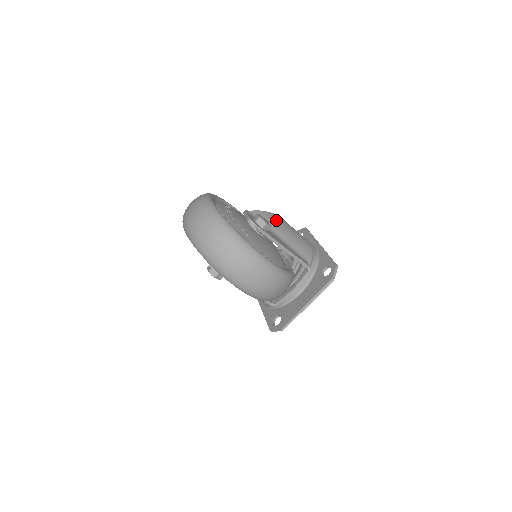
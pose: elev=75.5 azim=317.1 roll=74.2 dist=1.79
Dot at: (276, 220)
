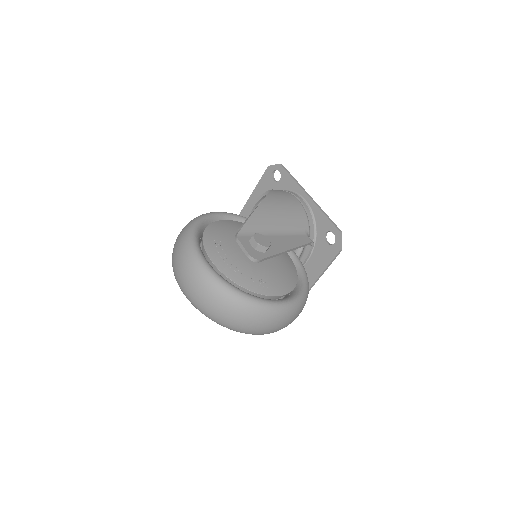
Dot at: (265, 213)
